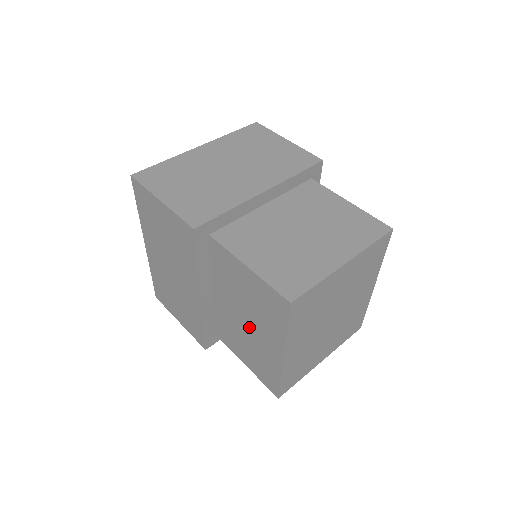
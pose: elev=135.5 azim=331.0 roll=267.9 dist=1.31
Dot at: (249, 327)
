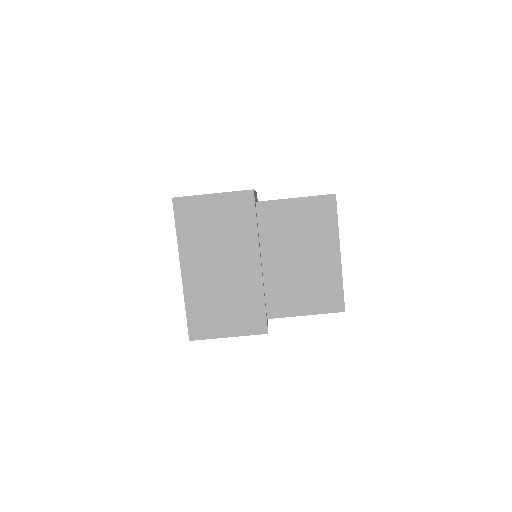
Dot at: (305, 259)
